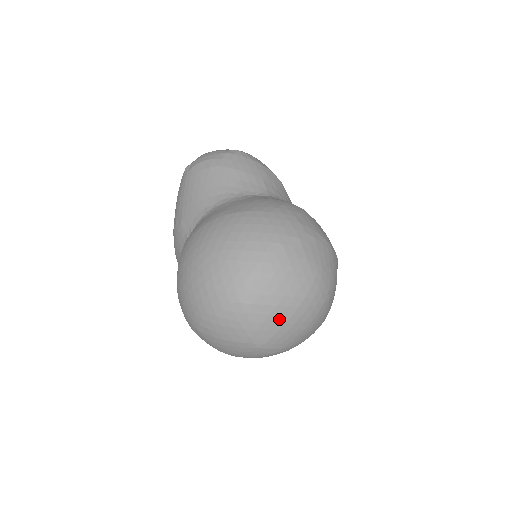
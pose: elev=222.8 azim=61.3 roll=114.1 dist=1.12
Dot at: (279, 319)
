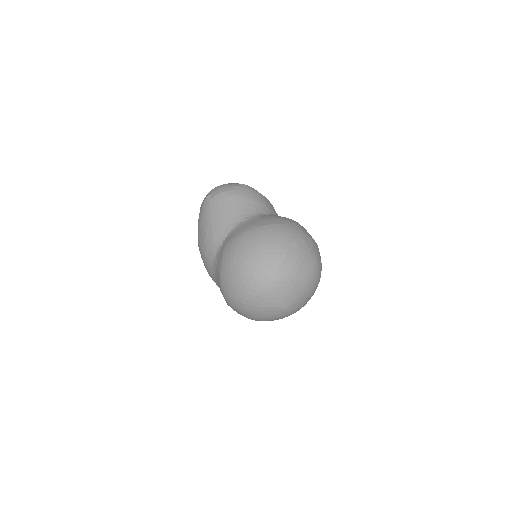
Dot at: (298, 290)
